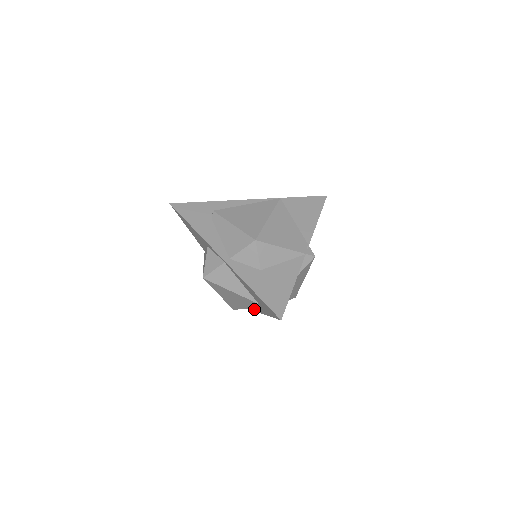
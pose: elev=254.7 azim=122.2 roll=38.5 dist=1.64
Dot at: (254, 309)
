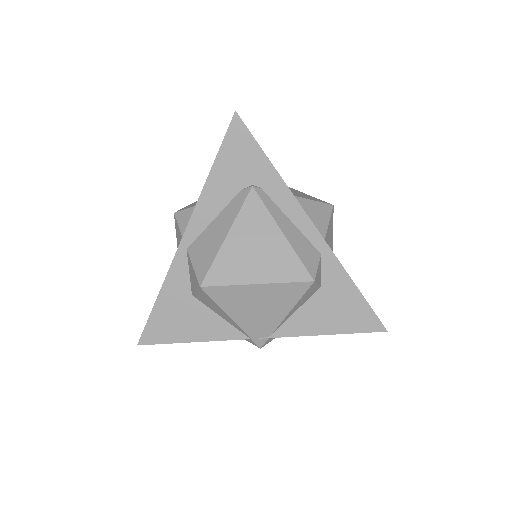
Dot at: occluded
